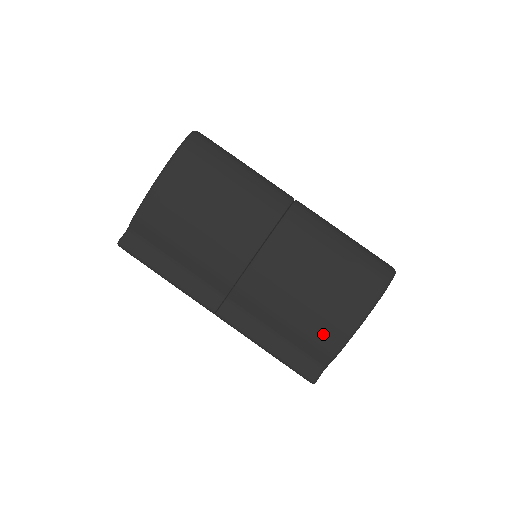
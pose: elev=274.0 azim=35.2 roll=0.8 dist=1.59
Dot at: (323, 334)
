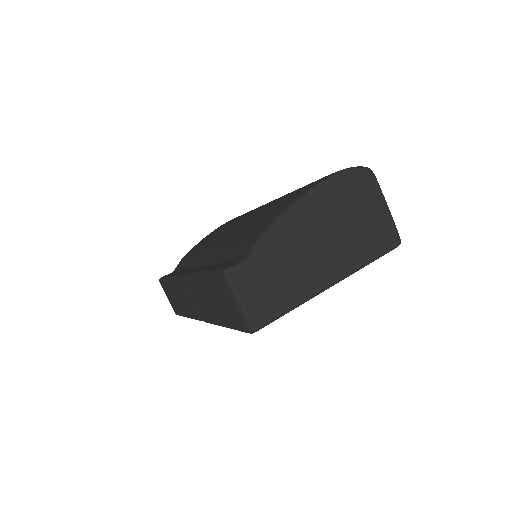
Dot at: (259, 226)
